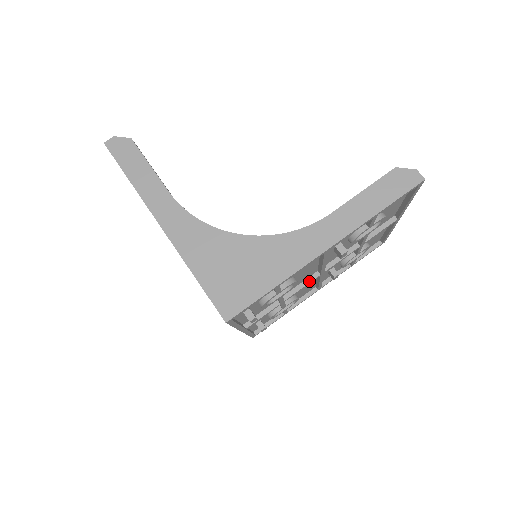
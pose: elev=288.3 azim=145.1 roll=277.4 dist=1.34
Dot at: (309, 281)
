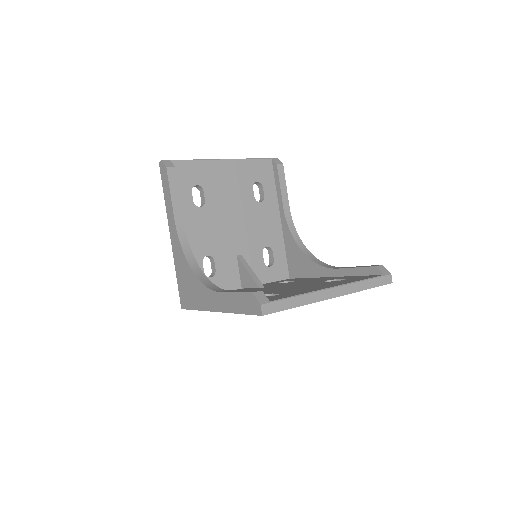
Dot at: occluded
